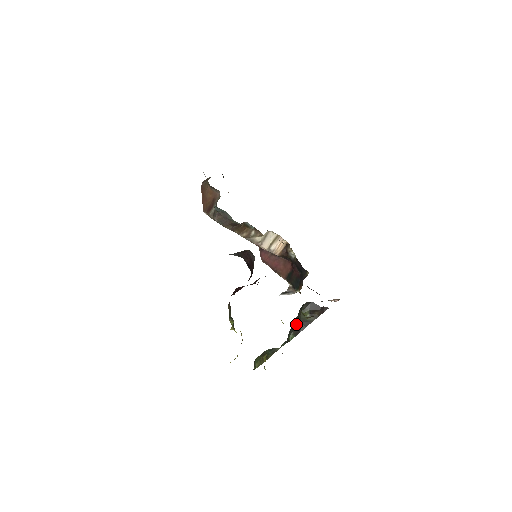
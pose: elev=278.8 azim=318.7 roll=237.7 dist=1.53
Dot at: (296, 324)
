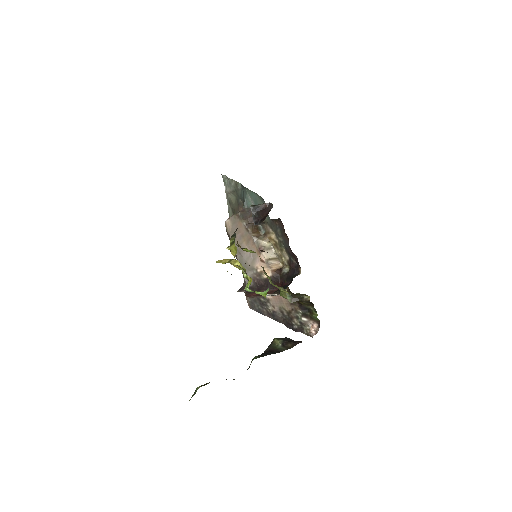
Dot at: (264, 352)
